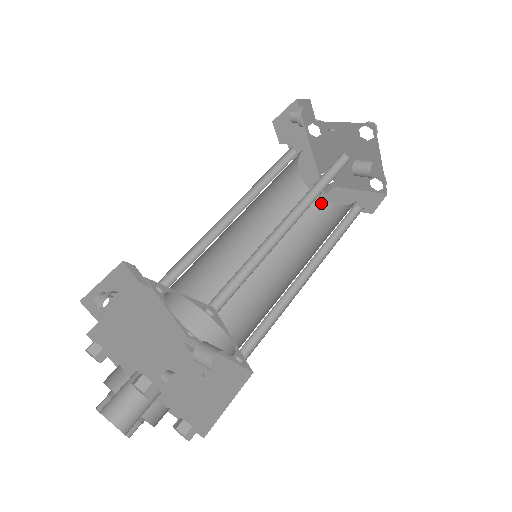
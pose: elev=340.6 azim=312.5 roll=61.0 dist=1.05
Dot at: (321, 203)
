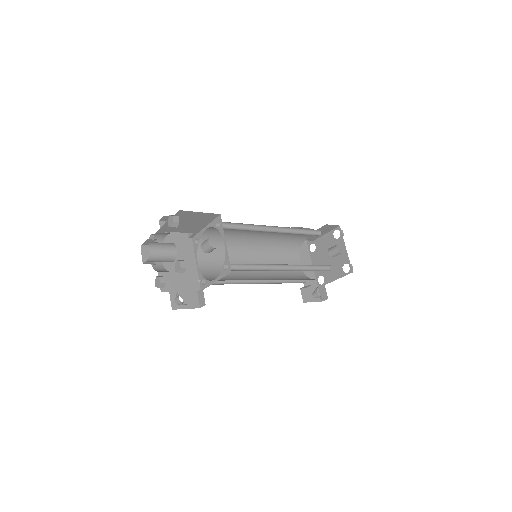
Dot at: (311, 279)
